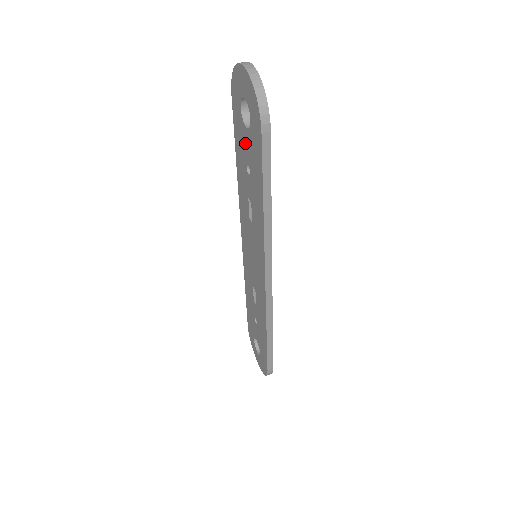
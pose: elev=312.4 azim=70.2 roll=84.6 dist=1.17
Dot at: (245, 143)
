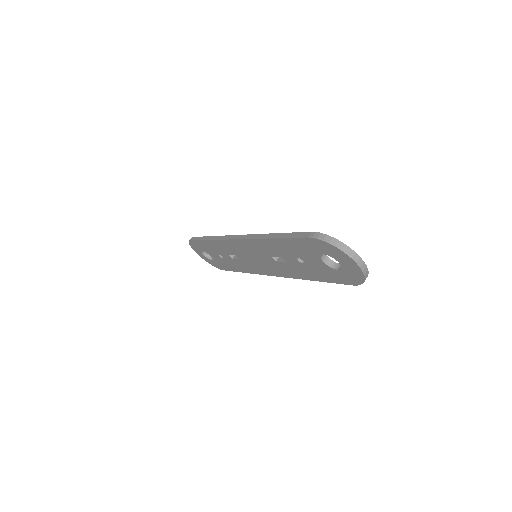
Dot at: (311, 259)
